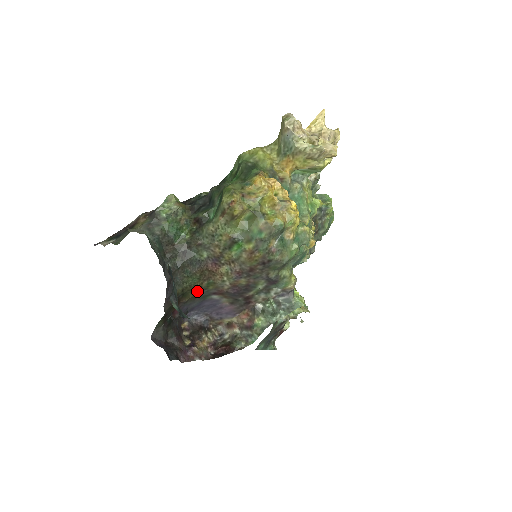
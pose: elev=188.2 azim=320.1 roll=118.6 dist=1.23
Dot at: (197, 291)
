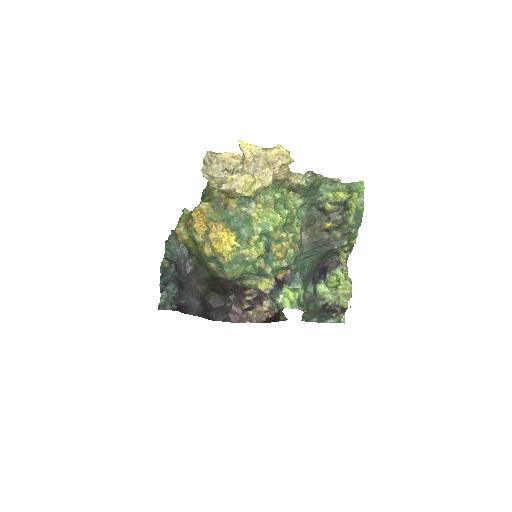
Dot at: occluded
